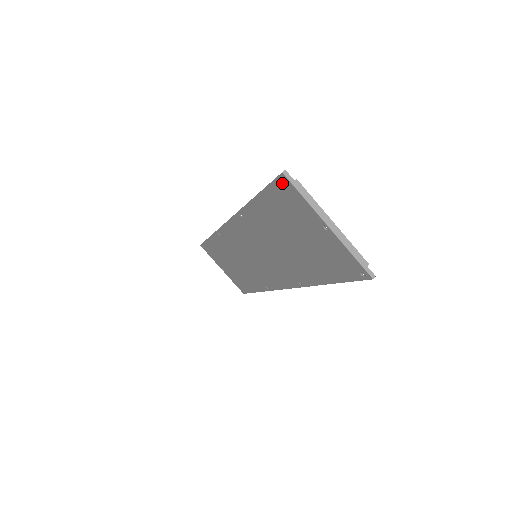
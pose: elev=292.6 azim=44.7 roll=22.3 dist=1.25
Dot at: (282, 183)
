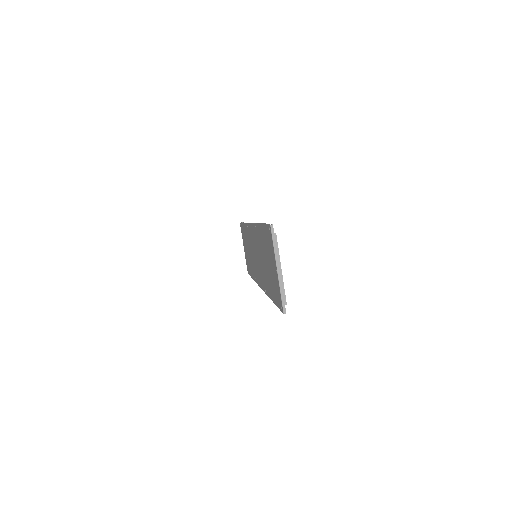
Dot at: (269, 229)
